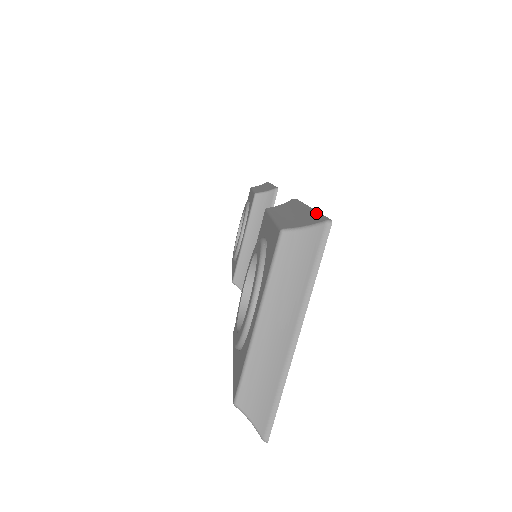
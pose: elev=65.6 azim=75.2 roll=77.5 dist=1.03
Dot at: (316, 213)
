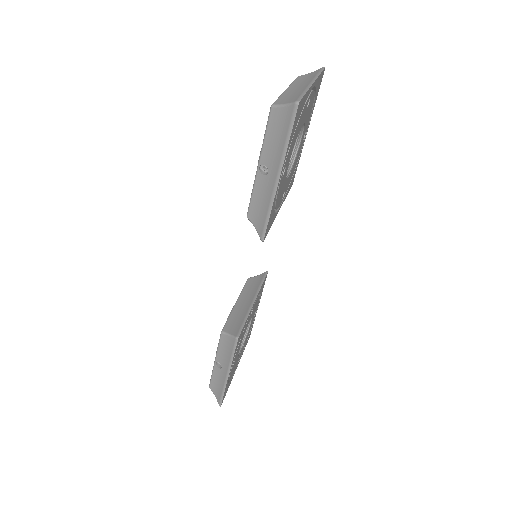
Dot at: occluded
